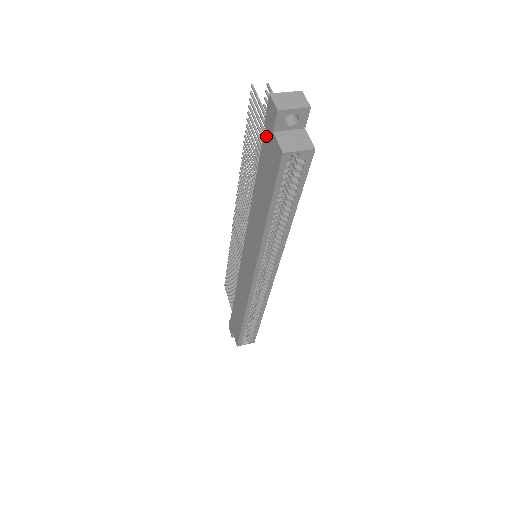
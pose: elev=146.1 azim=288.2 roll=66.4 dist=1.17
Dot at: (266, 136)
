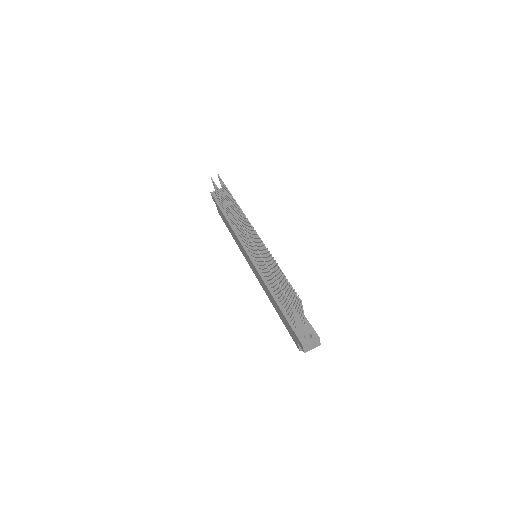
Dot at: (293, 332)
